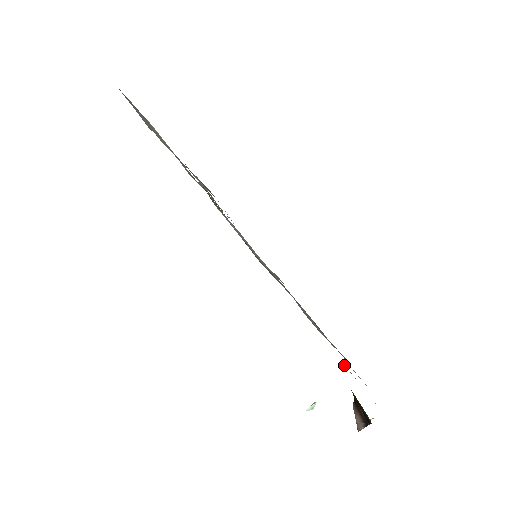
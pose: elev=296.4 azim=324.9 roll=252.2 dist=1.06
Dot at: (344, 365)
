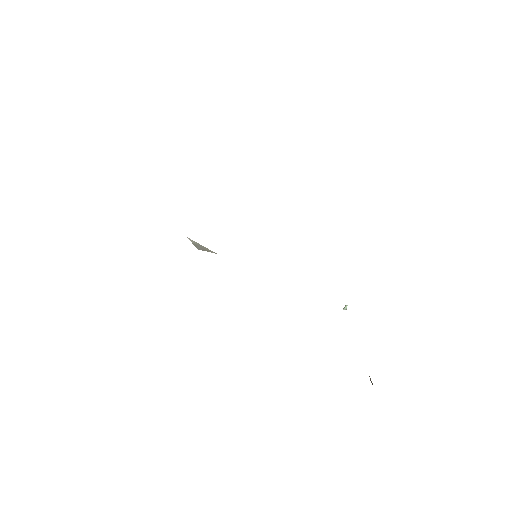
Dot at: occluded
